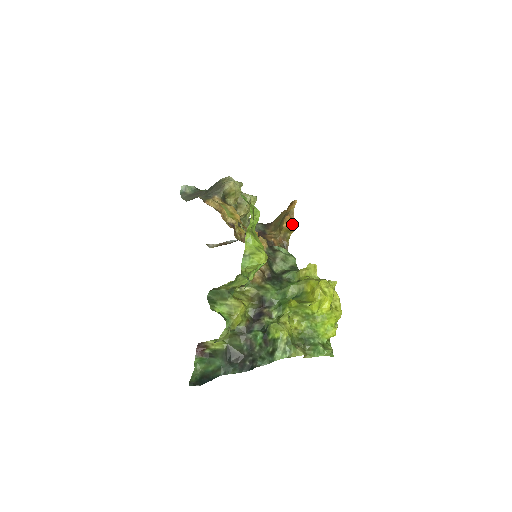
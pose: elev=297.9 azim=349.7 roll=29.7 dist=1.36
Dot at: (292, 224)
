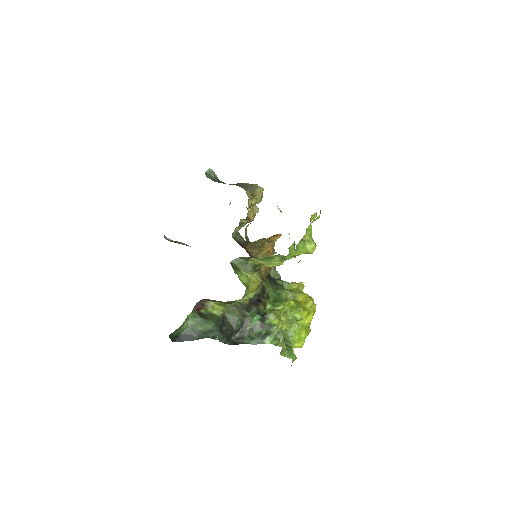
Dot at: (273, 251)
